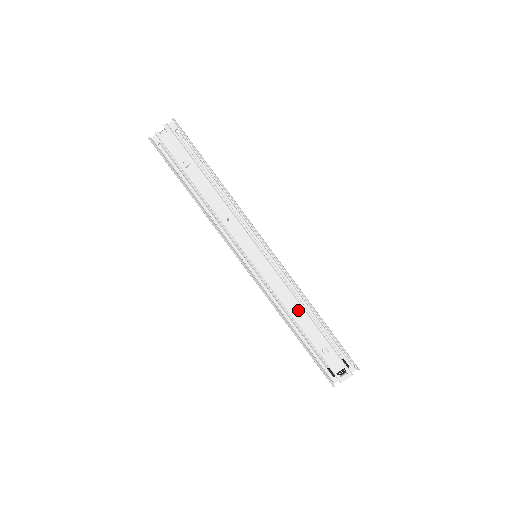
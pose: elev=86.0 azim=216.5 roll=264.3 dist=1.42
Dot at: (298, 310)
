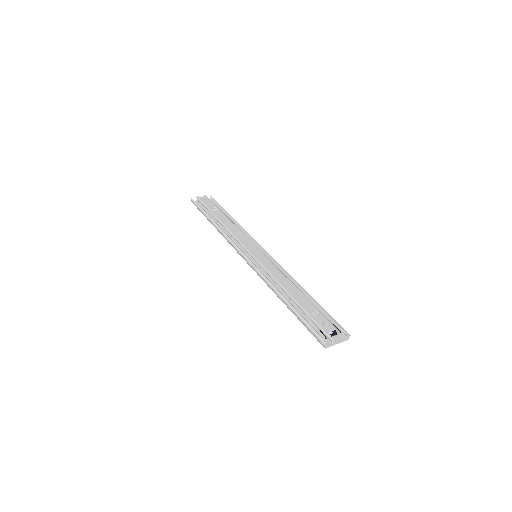
Dot at: (290, 285)
